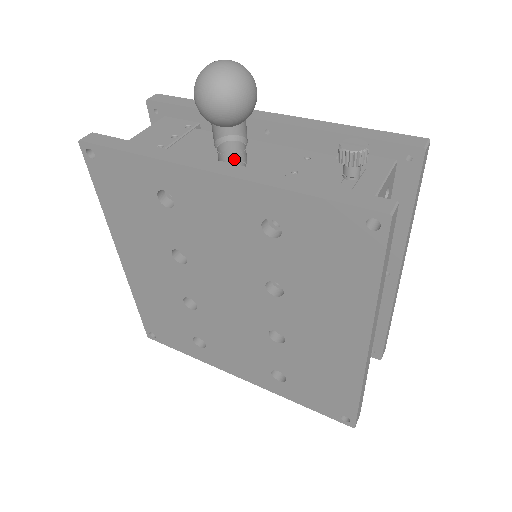
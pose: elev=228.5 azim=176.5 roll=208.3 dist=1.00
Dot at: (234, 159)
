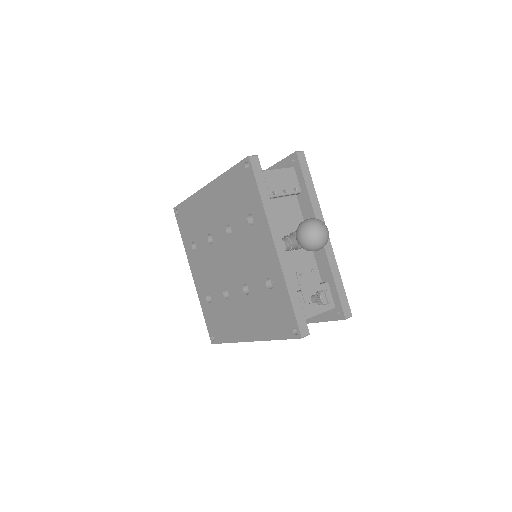
Dot at: (291, 239)
